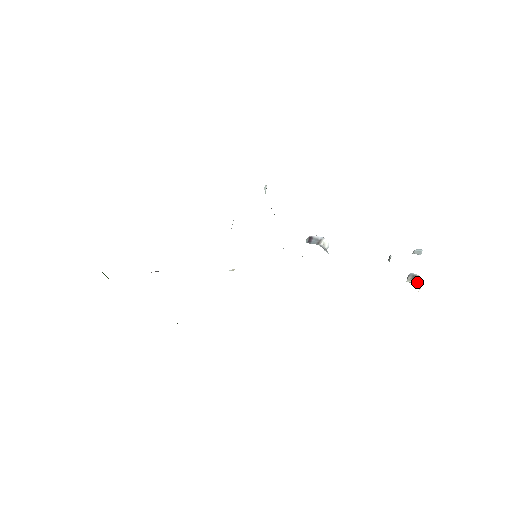
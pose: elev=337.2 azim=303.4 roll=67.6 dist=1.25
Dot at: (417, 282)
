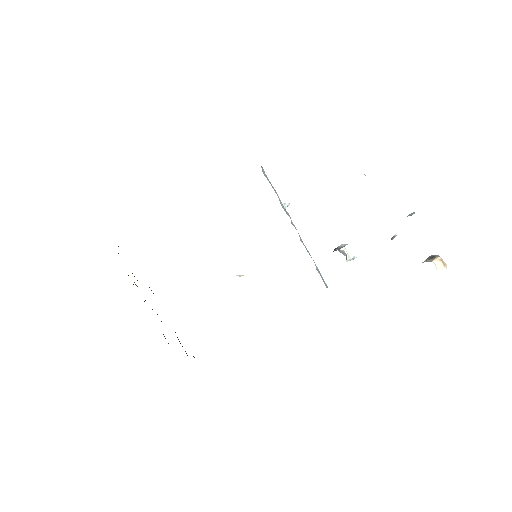
Dot at: (431, 260)
